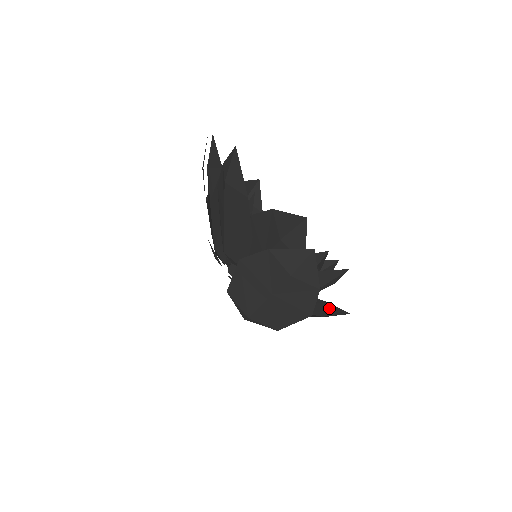
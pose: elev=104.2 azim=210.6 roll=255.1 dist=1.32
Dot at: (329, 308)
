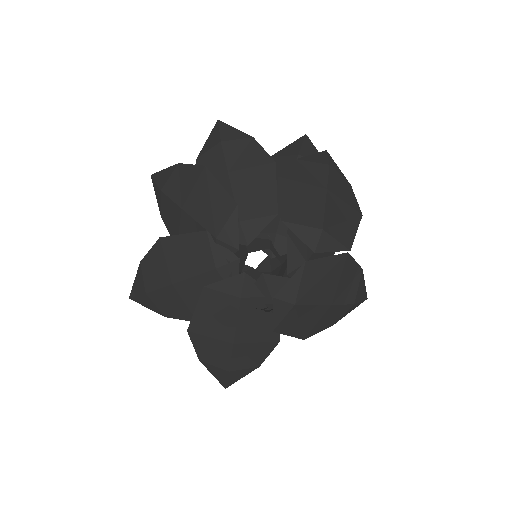
Dot at: occluded
